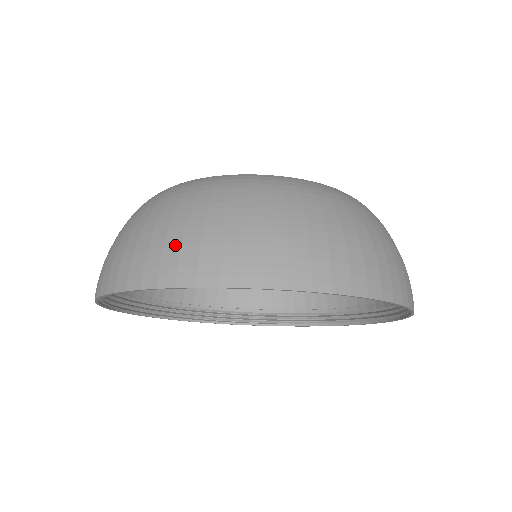
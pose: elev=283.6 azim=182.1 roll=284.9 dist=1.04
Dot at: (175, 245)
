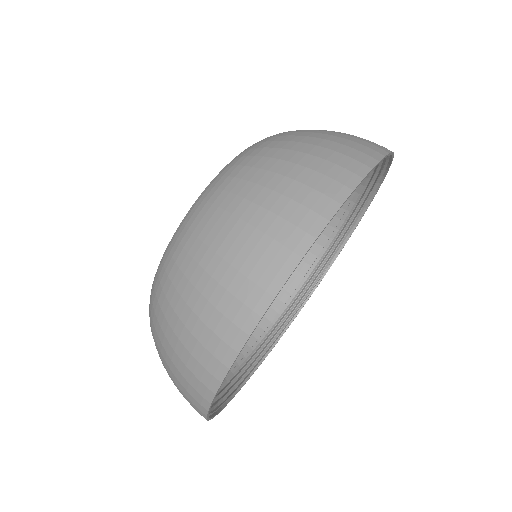
Dot at: (211, 313)
